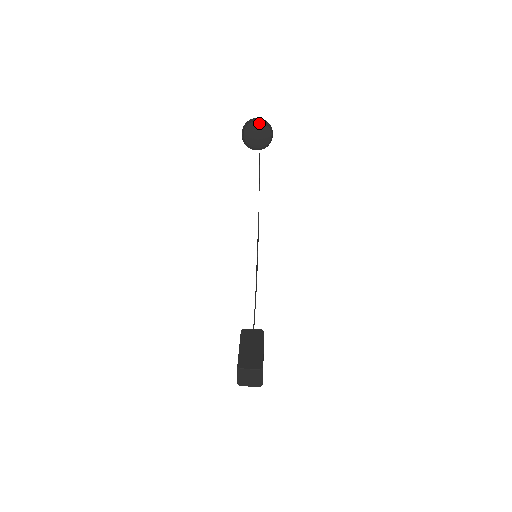
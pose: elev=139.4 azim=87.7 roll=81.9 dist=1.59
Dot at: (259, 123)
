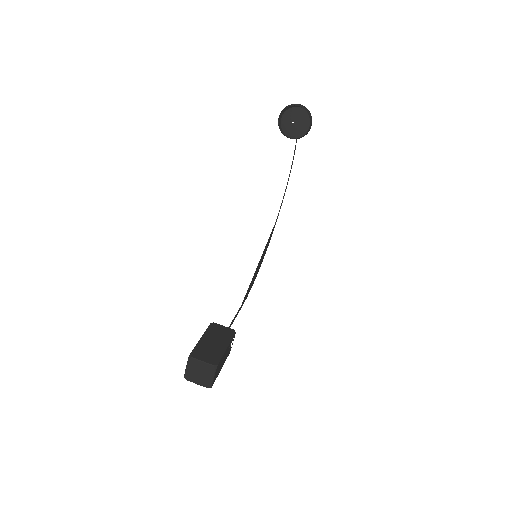
Dot at: (301, 111)
